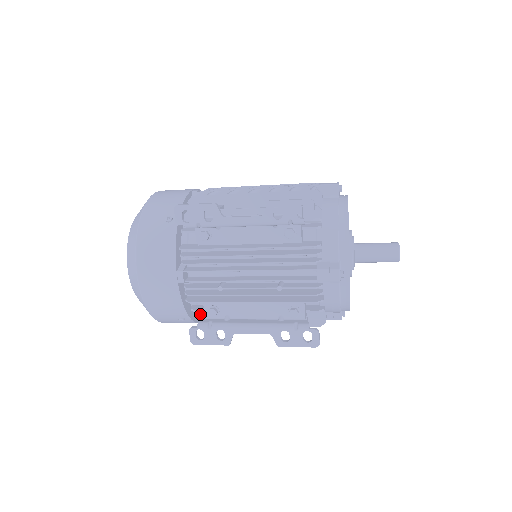
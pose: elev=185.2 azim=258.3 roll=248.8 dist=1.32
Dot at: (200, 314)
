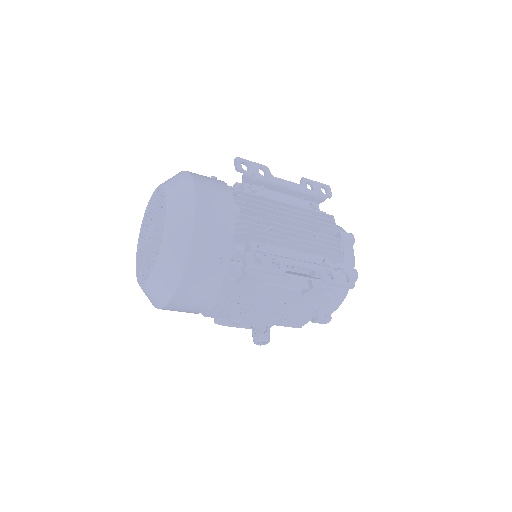
Dot at: (231, 269)
